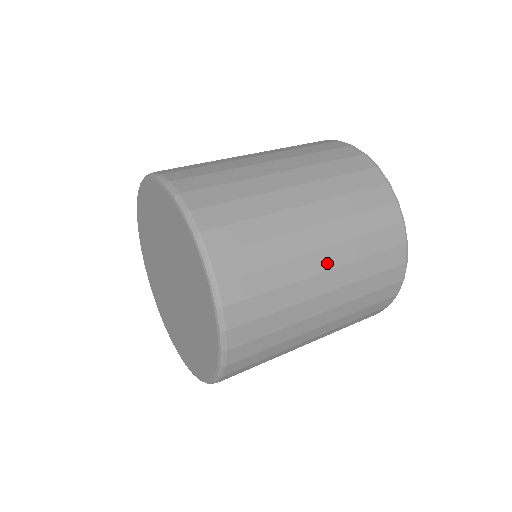
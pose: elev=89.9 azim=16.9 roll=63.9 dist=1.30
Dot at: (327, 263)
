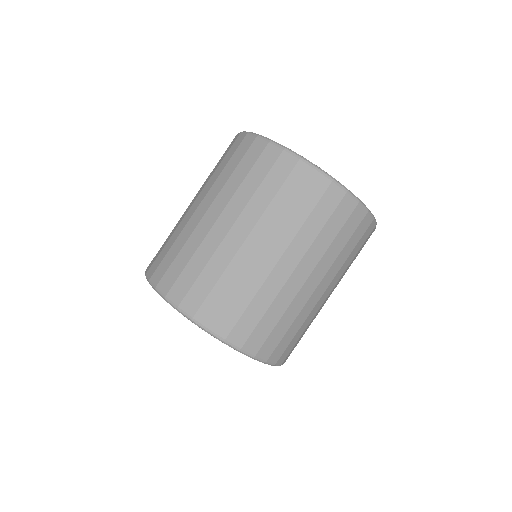
Dot at: (259, 243)
